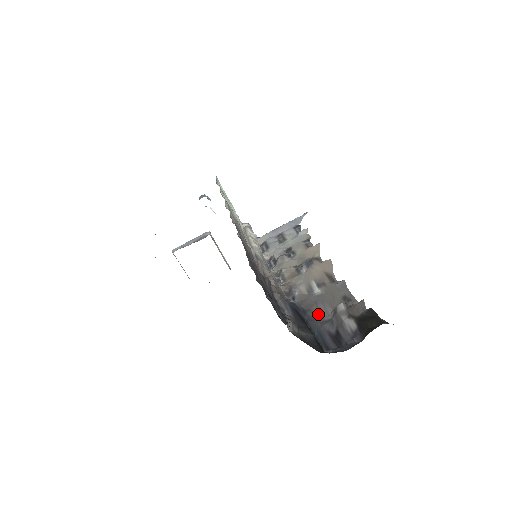
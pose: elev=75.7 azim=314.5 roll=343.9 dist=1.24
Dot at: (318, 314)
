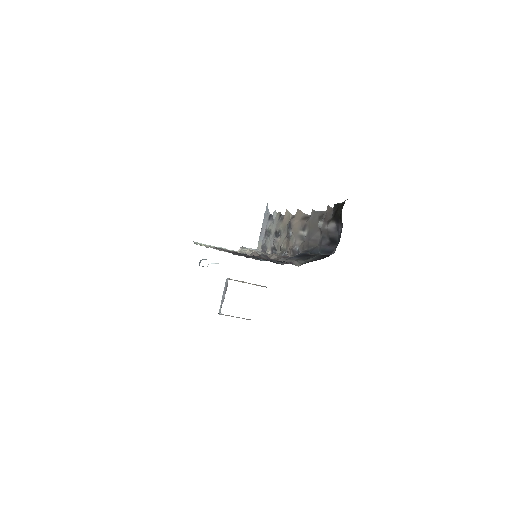
Dot at: (315, 243)
